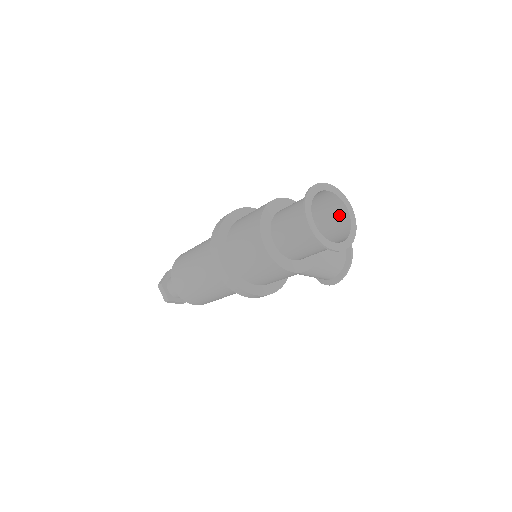
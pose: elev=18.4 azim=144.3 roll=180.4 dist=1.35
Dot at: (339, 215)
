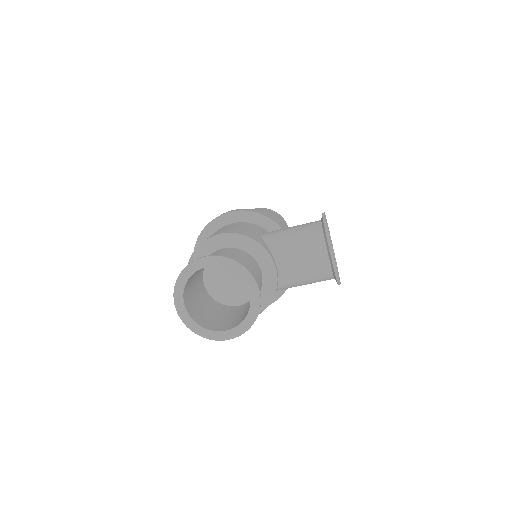
Dot at: occluded
